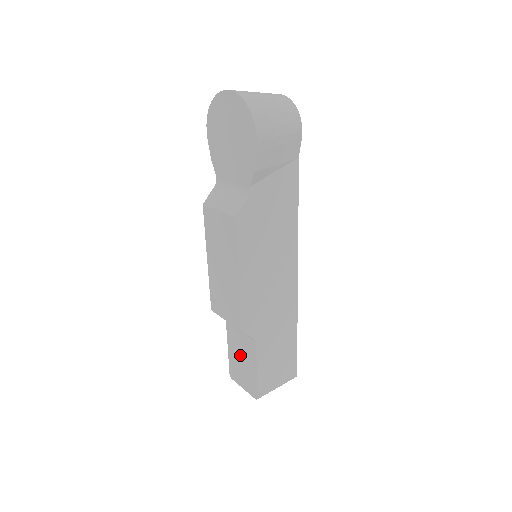
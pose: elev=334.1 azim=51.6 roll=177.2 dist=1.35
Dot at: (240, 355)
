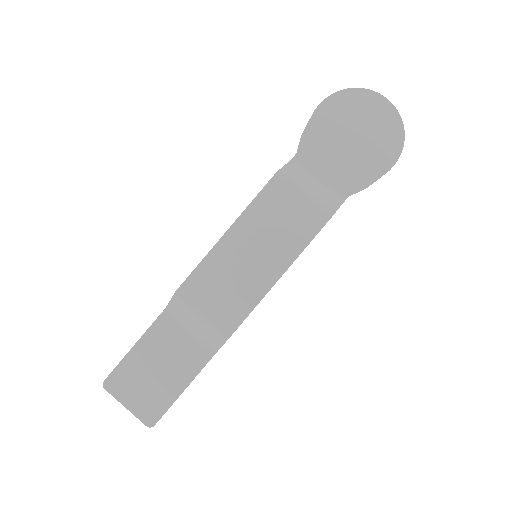
Dot at: (160, 362)
